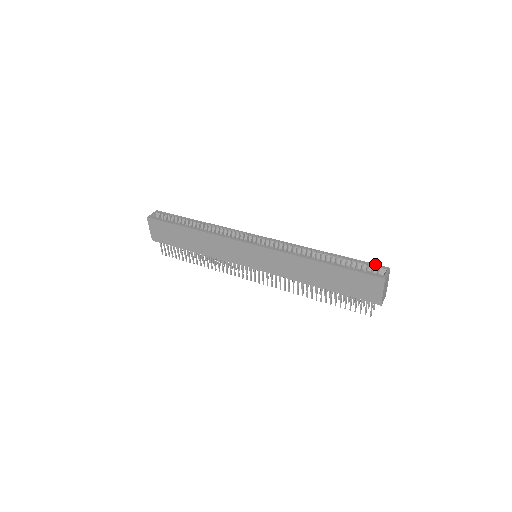
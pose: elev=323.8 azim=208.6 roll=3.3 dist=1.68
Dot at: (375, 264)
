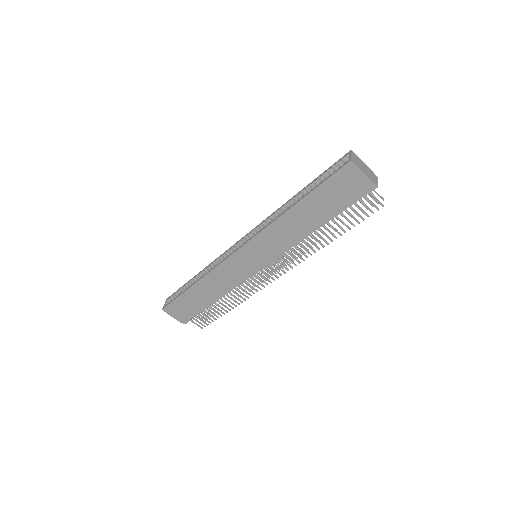
Dot at: (337, 161)
